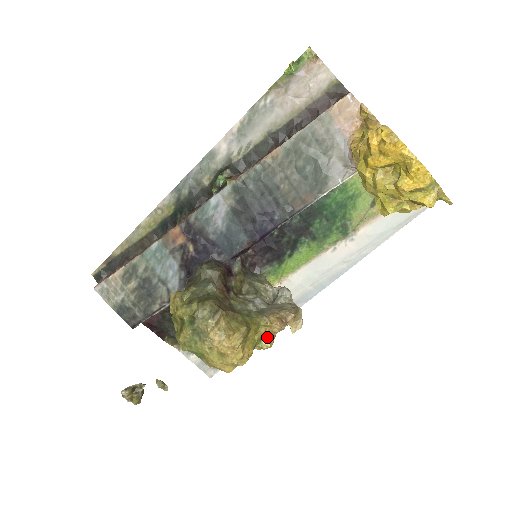
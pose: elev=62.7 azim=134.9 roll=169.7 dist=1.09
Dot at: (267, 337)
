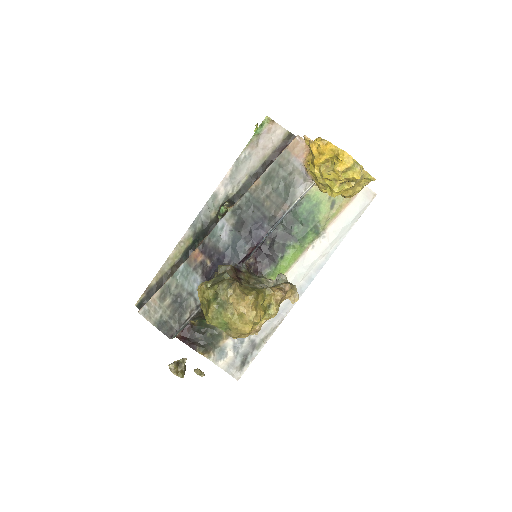
Dot at: (273, 305)
